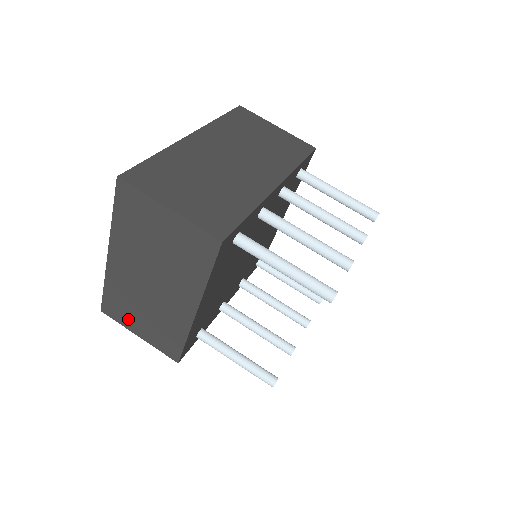
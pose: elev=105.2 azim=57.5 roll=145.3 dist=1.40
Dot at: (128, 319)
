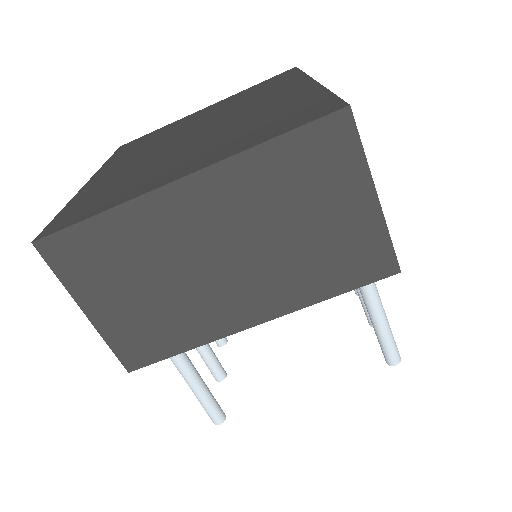
Dot at: (93, 281)
